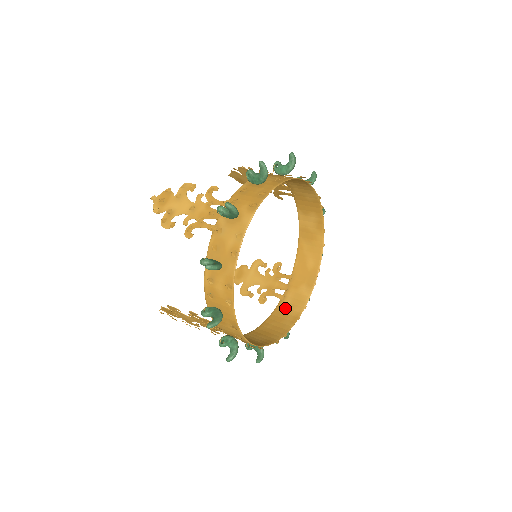
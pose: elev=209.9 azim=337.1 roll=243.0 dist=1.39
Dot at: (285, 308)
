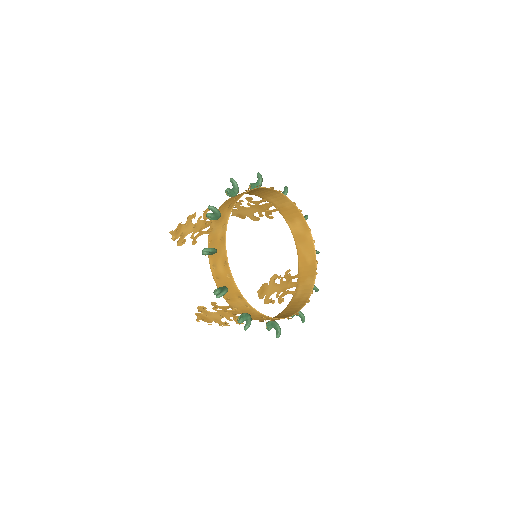
Dot at: (297, 298)
